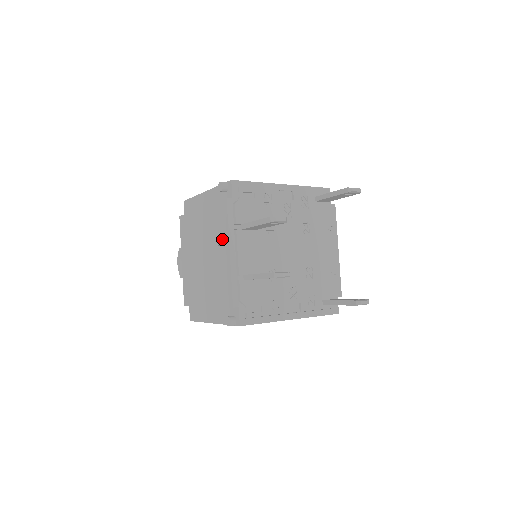
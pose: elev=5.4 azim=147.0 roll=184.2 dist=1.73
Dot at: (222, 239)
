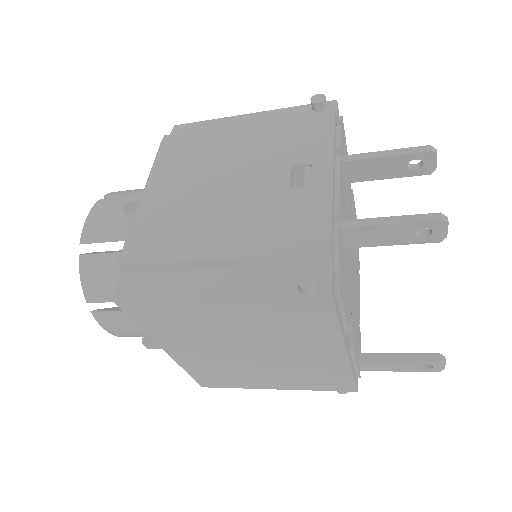
Dot at: (310, 156)
